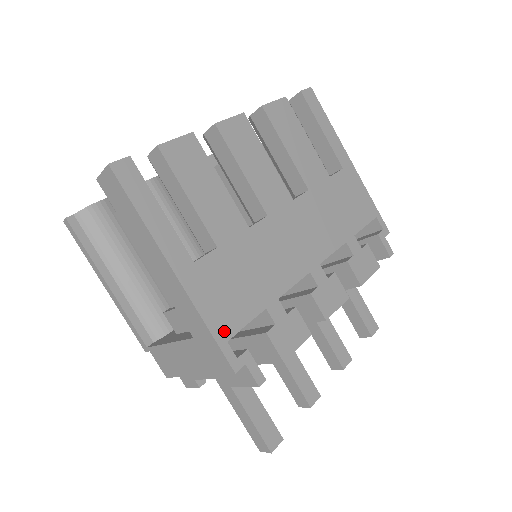
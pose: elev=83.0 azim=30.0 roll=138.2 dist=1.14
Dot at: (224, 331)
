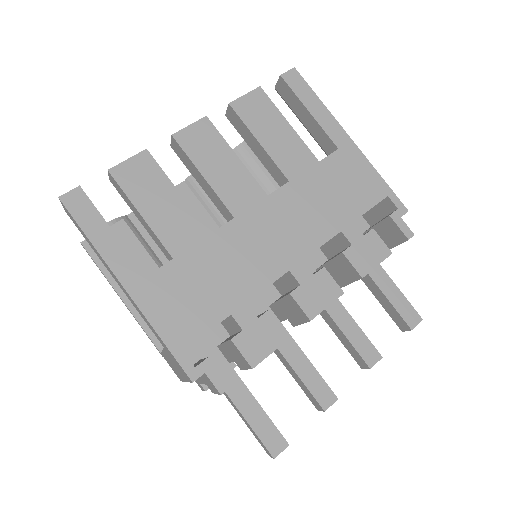
Dot at: (180, 341)
